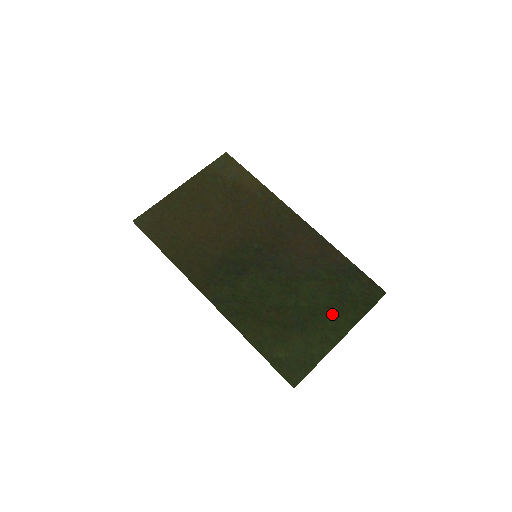
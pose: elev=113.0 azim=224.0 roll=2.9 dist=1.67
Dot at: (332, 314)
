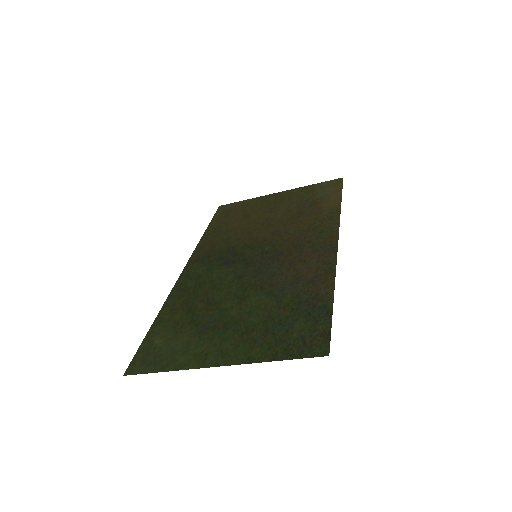
Dot at: (242, 337)
